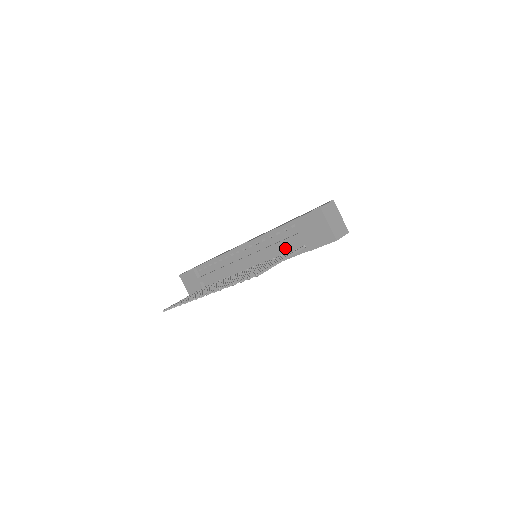
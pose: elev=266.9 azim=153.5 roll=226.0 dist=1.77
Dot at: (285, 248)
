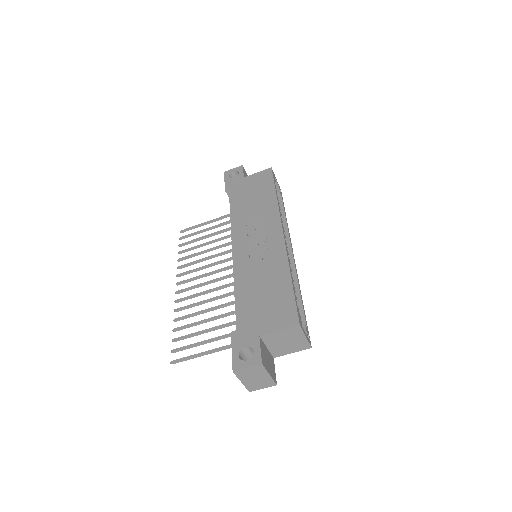
Dot at: occluded
